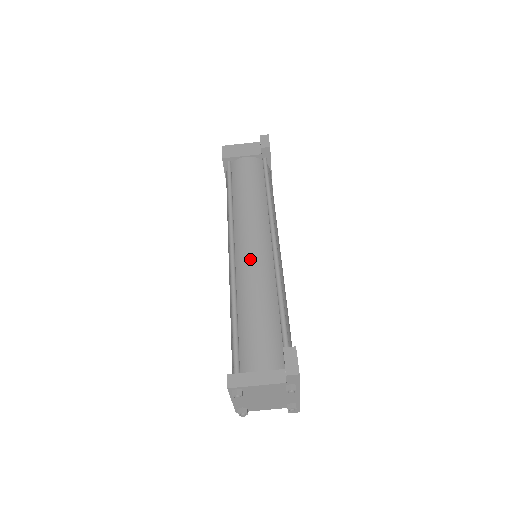
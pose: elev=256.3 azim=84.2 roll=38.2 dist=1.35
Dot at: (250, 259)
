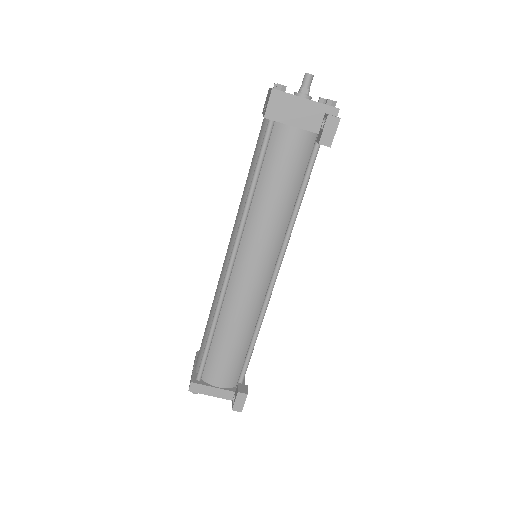
Dot at: (244, 289)
